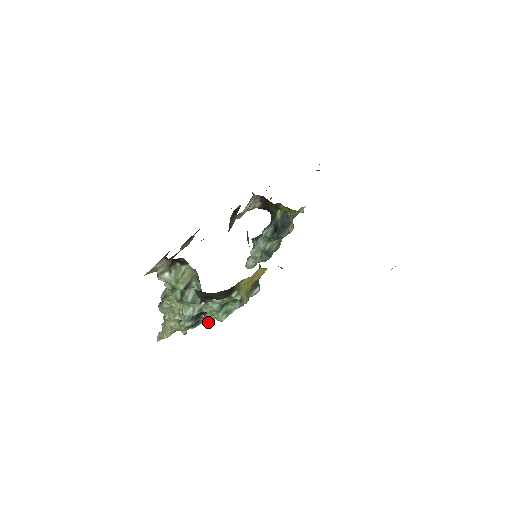
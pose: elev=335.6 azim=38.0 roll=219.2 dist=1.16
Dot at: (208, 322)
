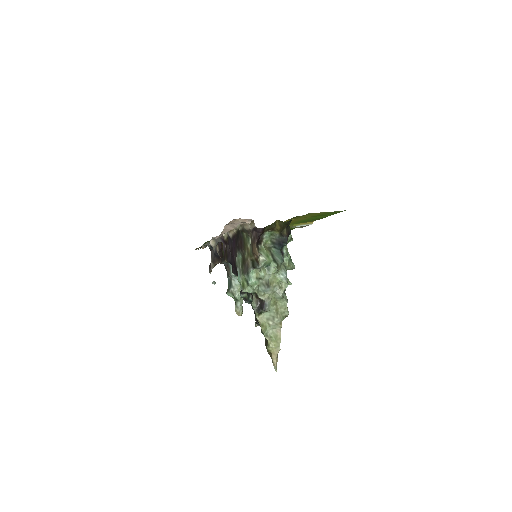
Dot at: (290, 282)
